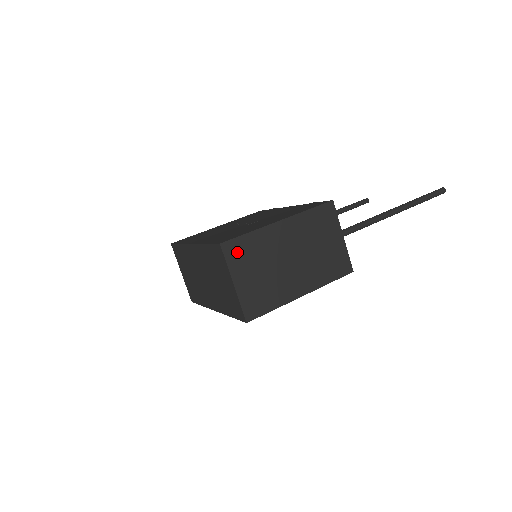
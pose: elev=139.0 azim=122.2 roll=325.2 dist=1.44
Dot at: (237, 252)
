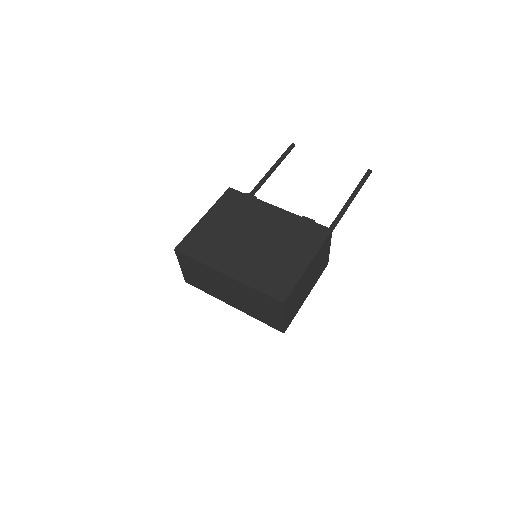
Dot at: (289, 301)
